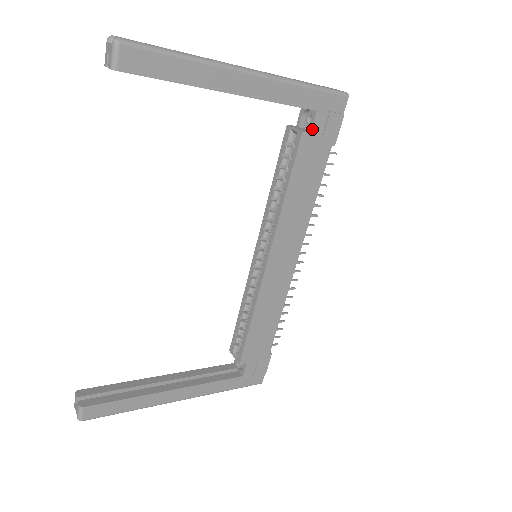
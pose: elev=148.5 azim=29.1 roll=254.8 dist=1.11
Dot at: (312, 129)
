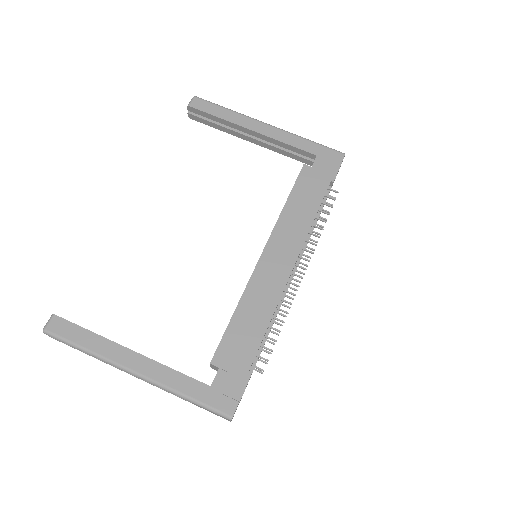
Dot at: (313, 166)
